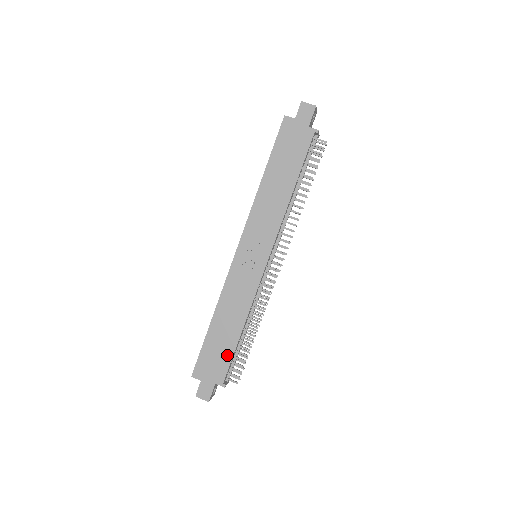
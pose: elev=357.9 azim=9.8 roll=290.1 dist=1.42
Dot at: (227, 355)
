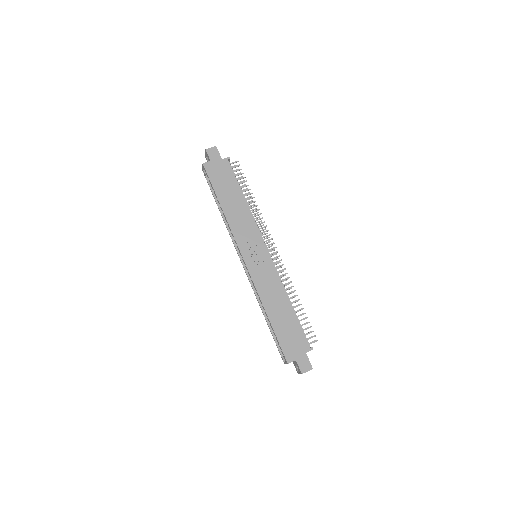
Dot at: (296, 328)
